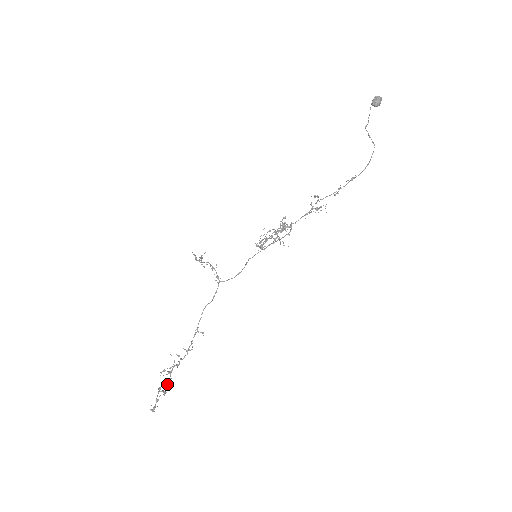
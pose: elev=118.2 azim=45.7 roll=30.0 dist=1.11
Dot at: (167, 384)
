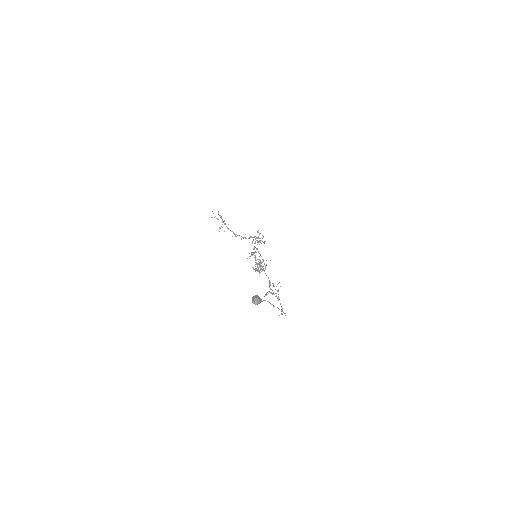
Dot at: occluded
